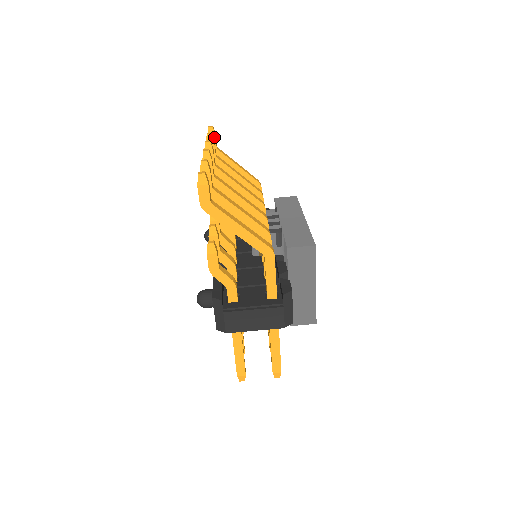
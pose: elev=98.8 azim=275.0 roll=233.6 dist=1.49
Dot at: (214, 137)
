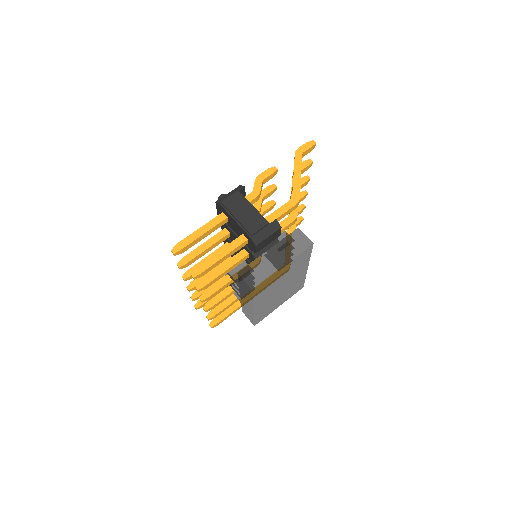
Dot at: (299, 222)
